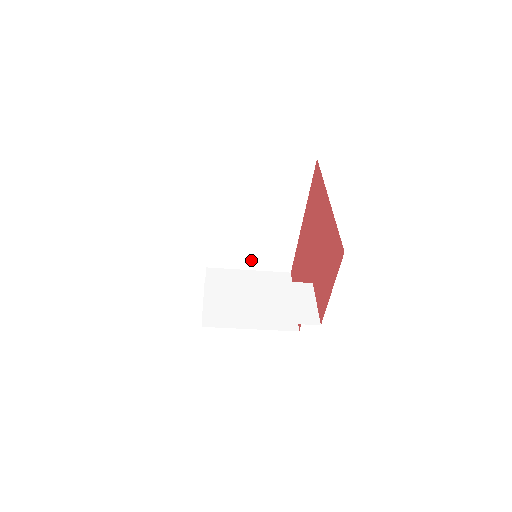
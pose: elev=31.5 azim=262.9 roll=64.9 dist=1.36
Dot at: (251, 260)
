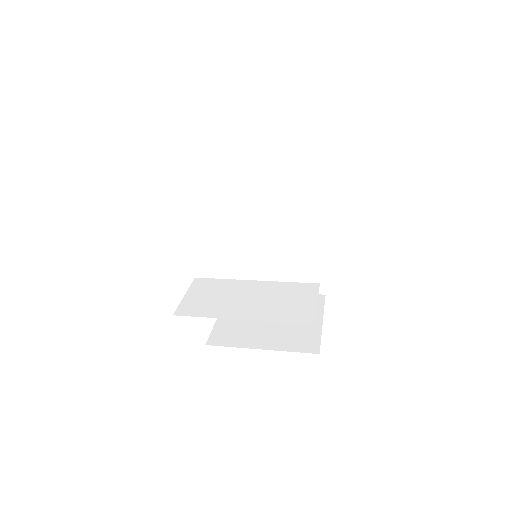
Dot at: (277, 279)
